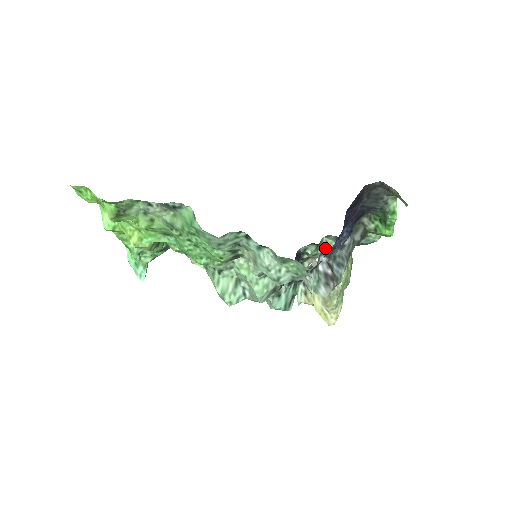
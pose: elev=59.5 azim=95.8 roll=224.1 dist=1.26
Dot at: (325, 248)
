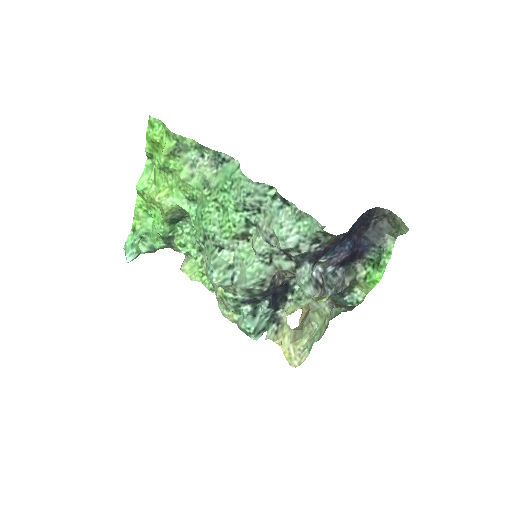
Dot at: occluded
